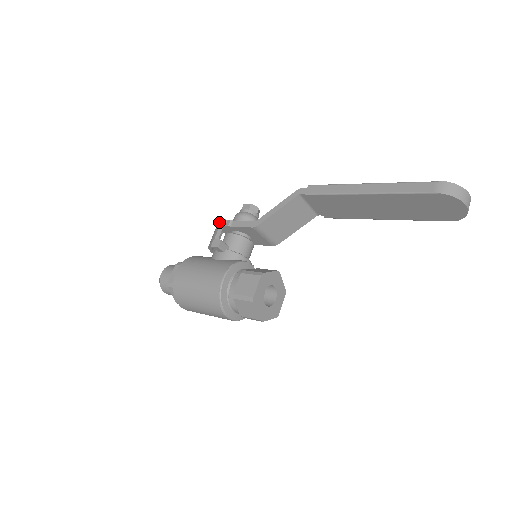
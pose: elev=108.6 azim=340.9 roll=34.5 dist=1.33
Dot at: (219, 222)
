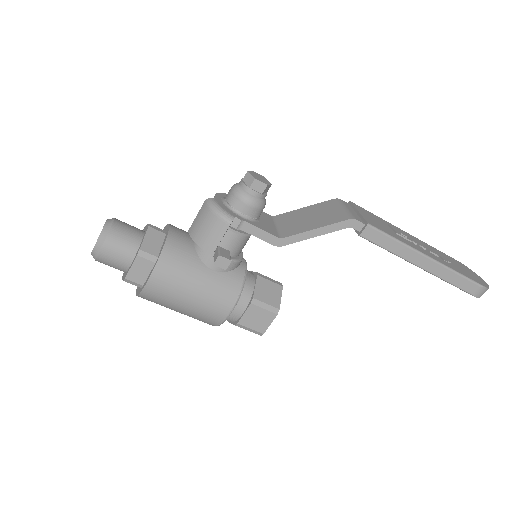
Dot at: (224, 222)
